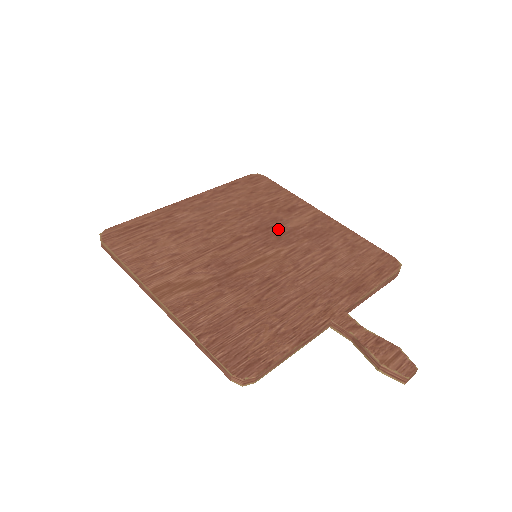
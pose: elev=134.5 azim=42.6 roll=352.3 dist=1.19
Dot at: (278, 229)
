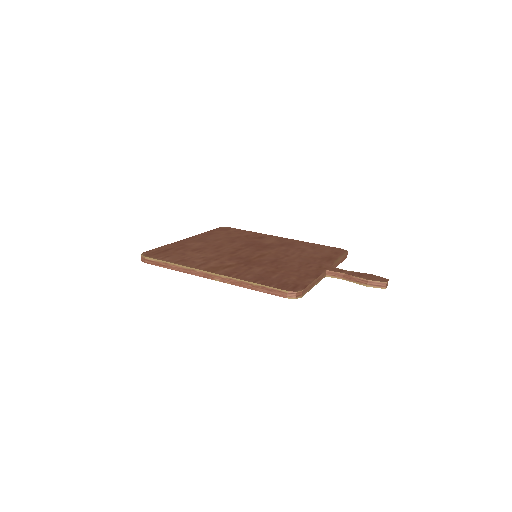
Dot at: (261, 244)
